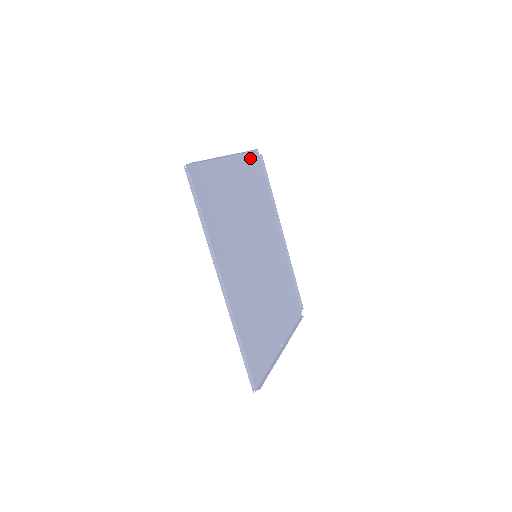
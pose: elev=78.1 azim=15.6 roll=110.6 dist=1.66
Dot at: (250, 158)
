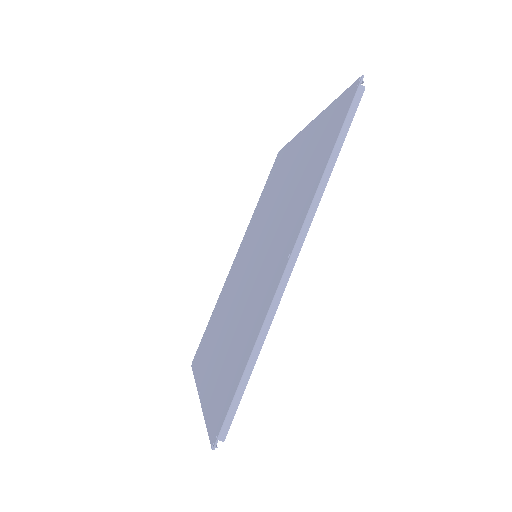
Dot at: occluded
